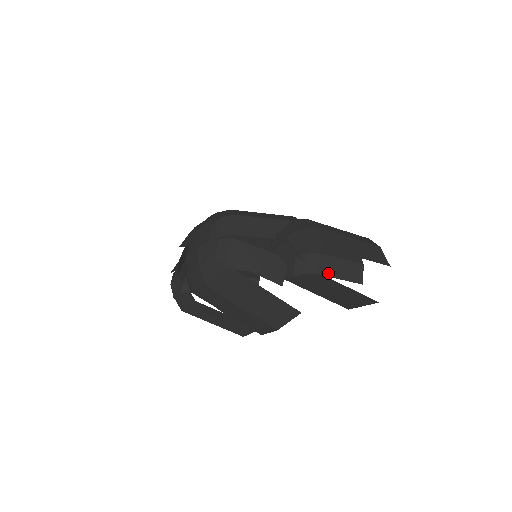
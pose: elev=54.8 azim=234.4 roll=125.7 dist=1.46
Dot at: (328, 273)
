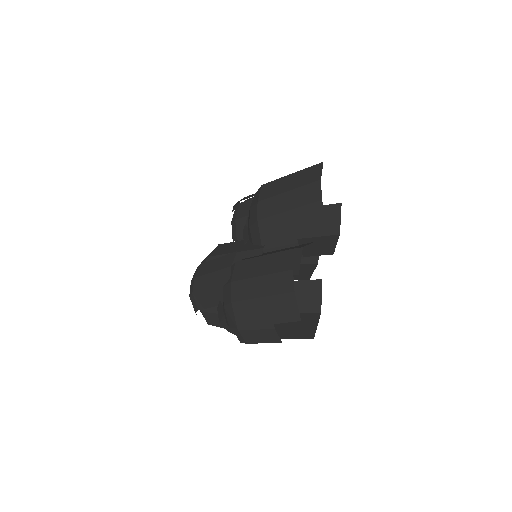
Dot at: (253, 341)
